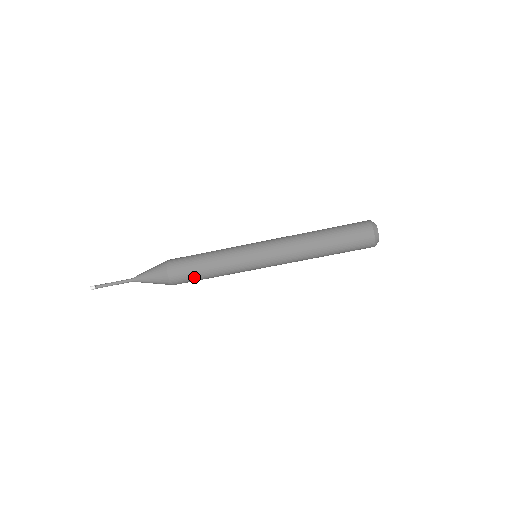
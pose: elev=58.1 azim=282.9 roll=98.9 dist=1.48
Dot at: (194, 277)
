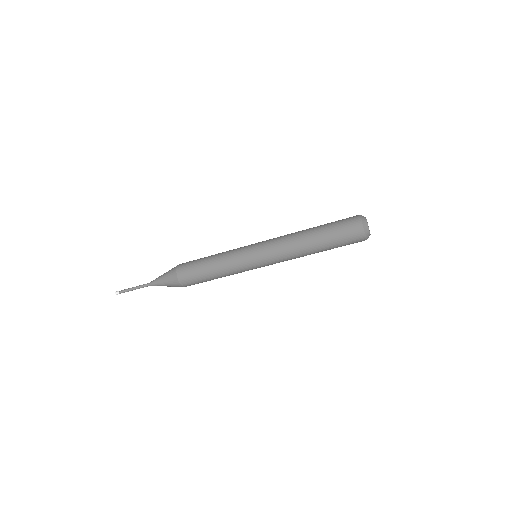
Dot at: (198, 272)
